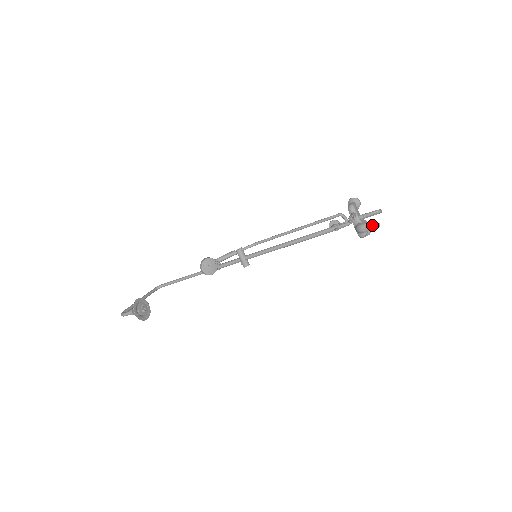
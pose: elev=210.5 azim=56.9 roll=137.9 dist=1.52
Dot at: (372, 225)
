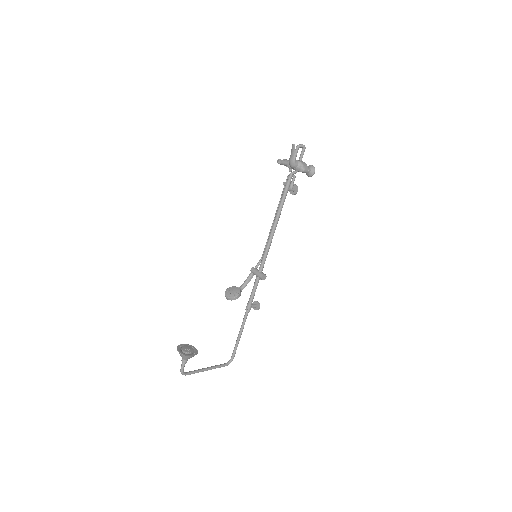
Dot at: (292, 151)
